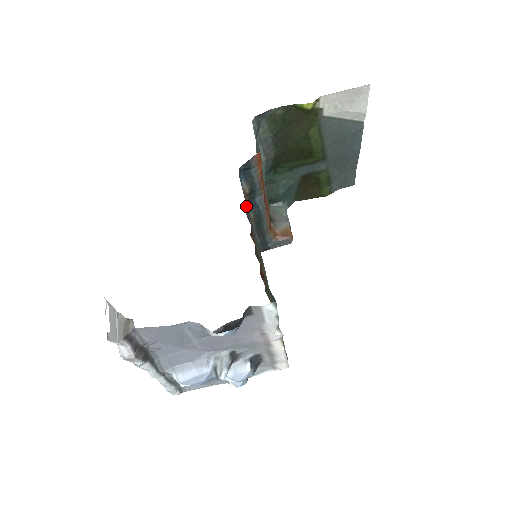
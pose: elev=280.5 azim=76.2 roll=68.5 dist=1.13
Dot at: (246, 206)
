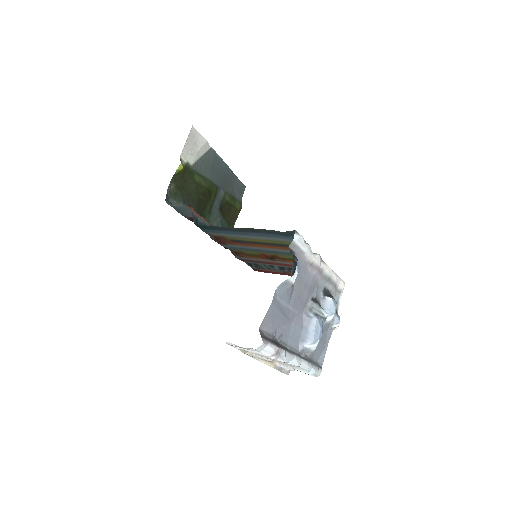
Dot at: (219, 239)
